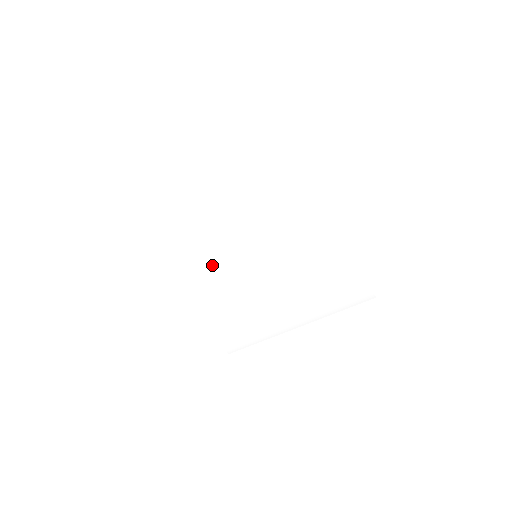
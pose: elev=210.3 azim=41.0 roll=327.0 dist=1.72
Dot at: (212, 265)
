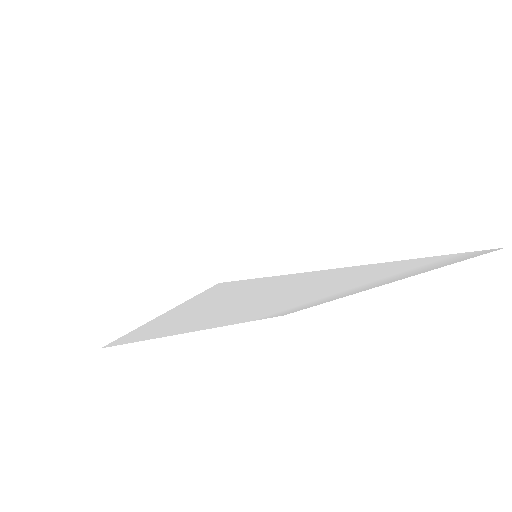
Dot at: (214, 319)
